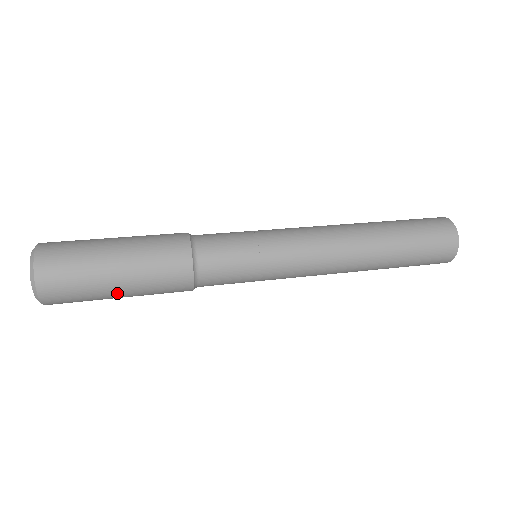
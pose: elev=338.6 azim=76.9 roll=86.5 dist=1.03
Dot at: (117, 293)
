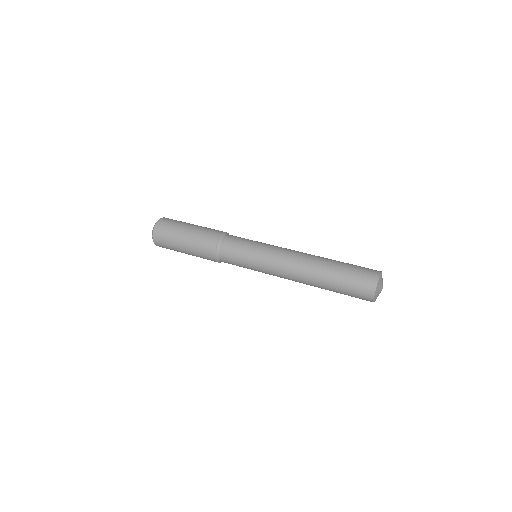
Dot at: occluded
